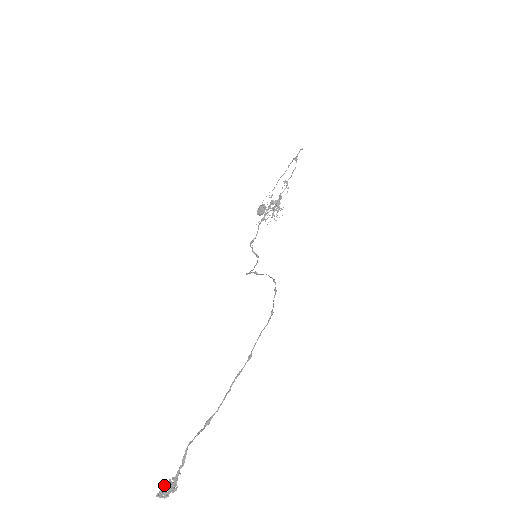
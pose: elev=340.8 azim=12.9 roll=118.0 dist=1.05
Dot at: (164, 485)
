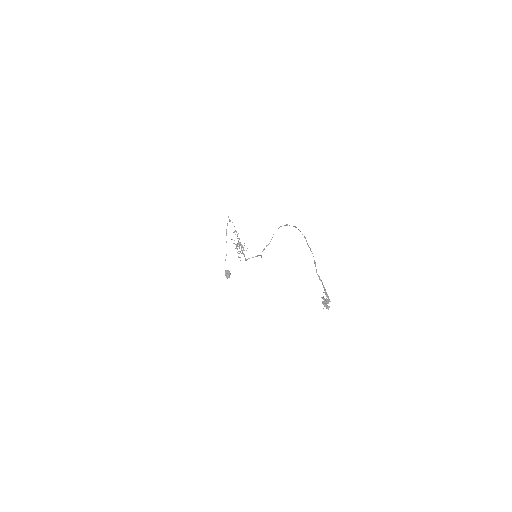
Dot at: (323, 302)
